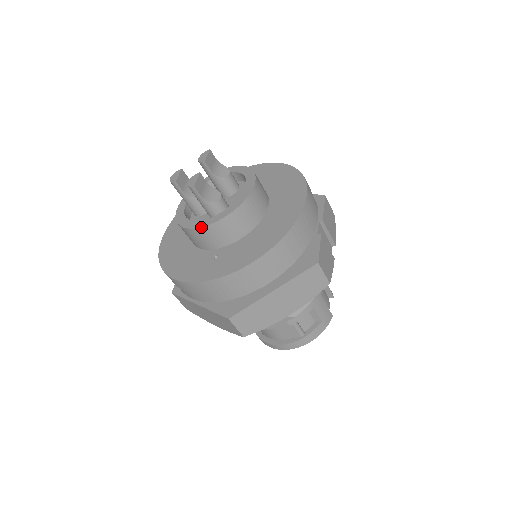
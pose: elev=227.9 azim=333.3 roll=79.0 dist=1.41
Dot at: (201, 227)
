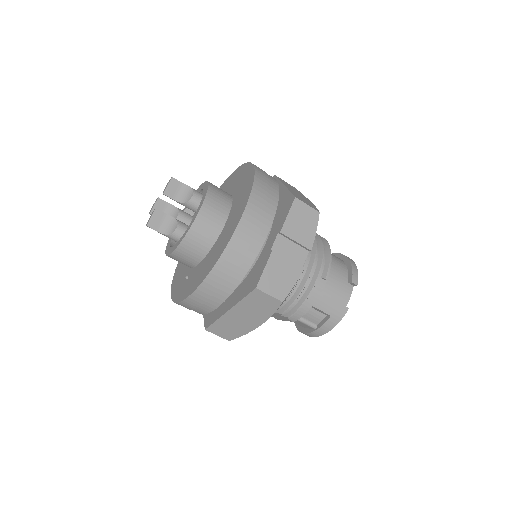
Dot at: (167, 255)
